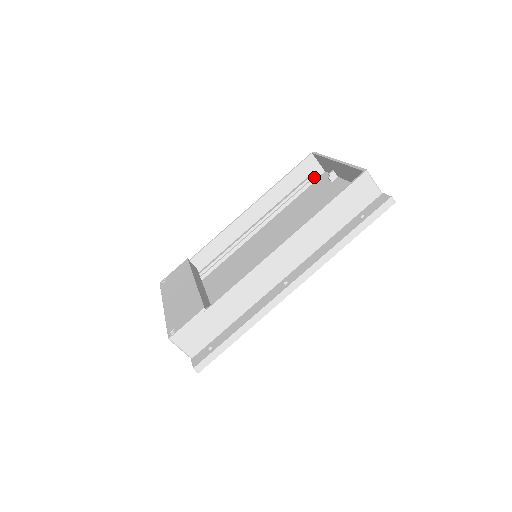
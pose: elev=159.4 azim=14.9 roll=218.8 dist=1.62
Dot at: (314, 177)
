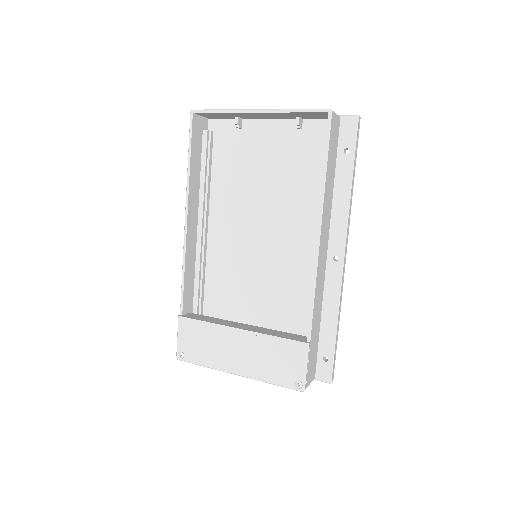
Dot at: (210, 134)
